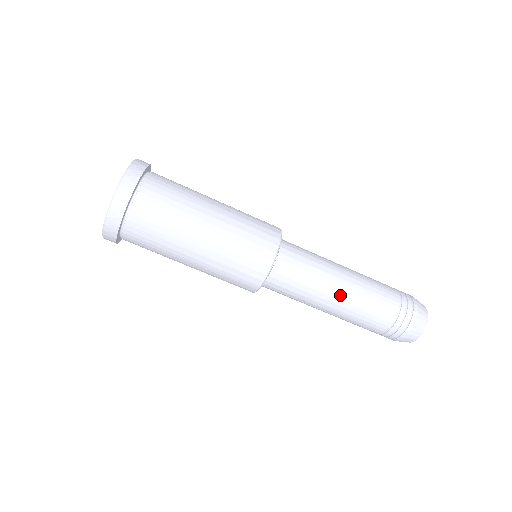
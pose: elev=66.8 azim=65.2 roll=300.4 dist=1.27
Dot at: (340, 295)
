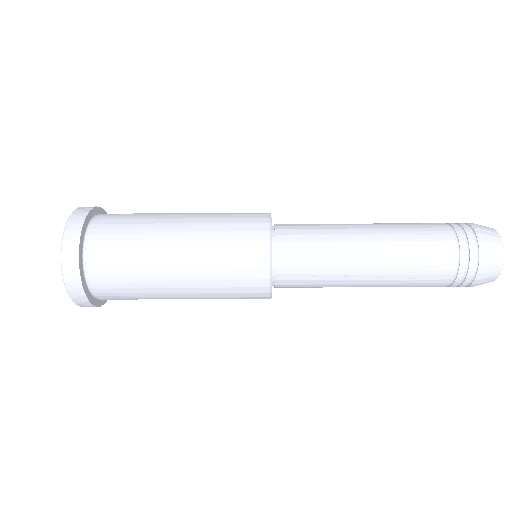
Dot at: (369, 282)
